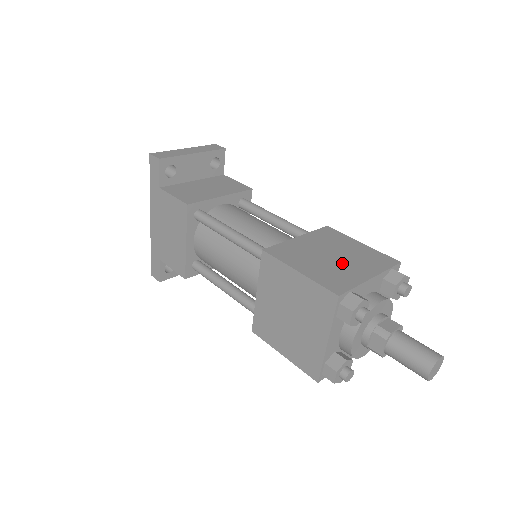
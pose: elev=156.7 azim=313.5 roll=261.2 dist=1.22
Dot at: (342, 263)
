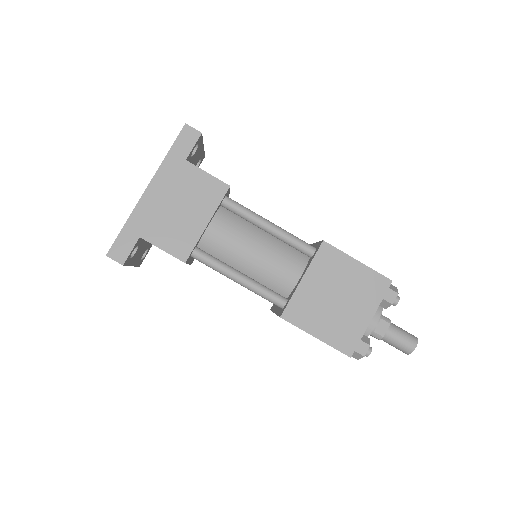
Dot at: occluded
